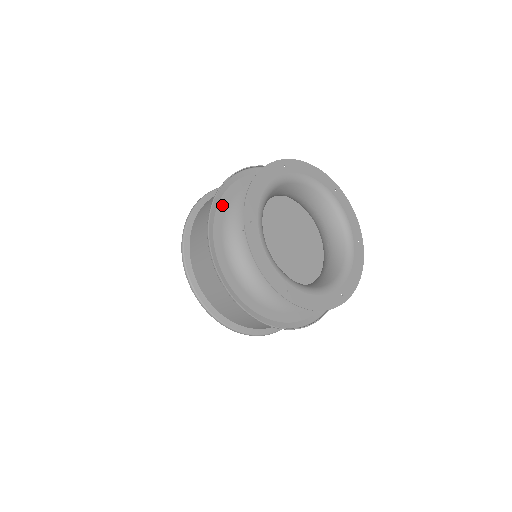
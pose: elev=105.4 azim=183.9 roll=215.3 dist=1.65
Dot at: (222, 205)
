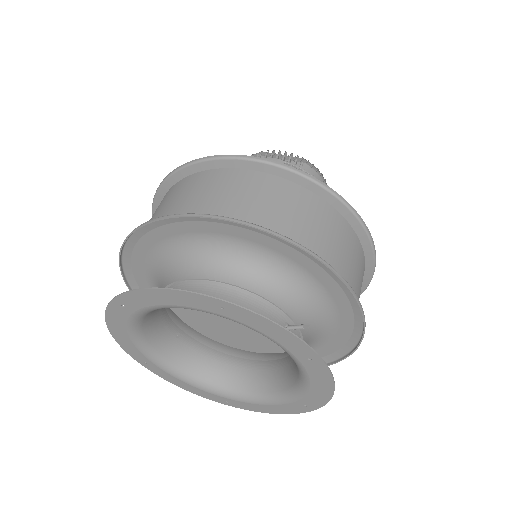
Dot at: (143, 286)
